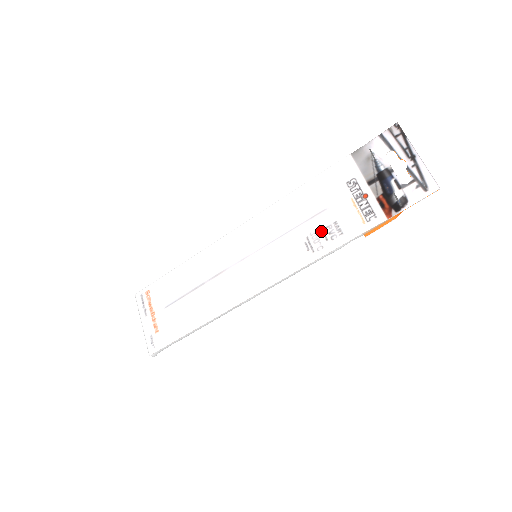
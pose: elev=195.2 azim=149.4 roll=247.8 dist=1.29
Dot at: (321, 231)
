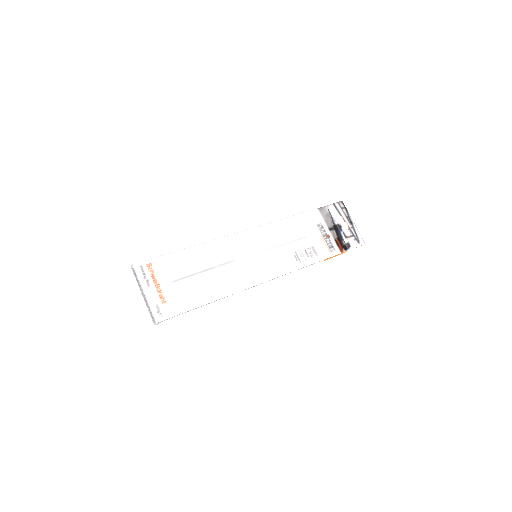
Dot at: (304, 250)
